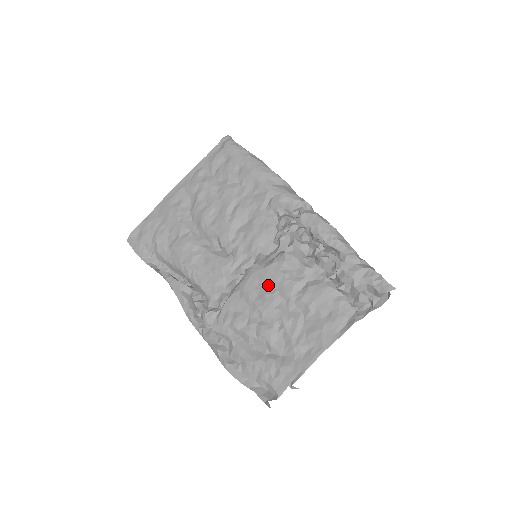
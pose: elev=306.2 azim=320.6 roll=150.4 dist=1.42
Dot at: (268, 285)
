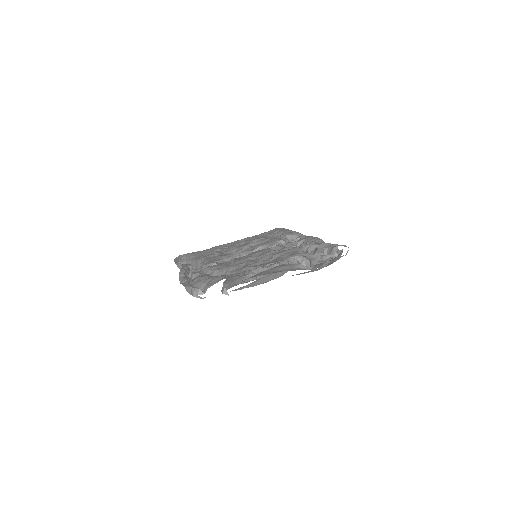
Dot at: (252, 255)
